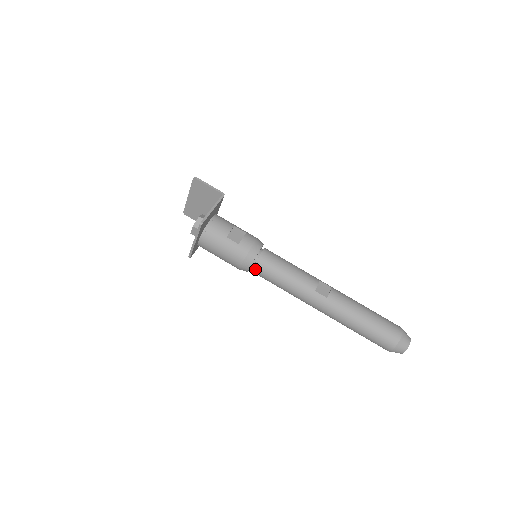
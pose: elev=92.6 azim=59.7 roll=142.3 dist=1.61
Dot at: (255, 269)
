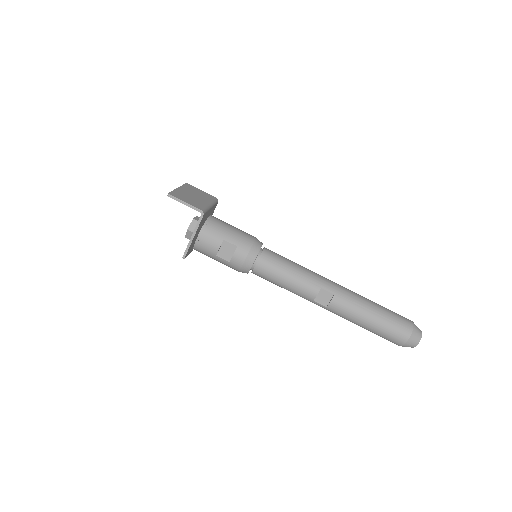
Dot at: occluded
